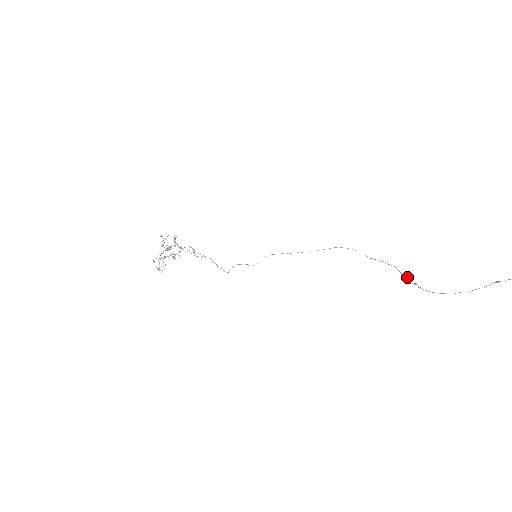
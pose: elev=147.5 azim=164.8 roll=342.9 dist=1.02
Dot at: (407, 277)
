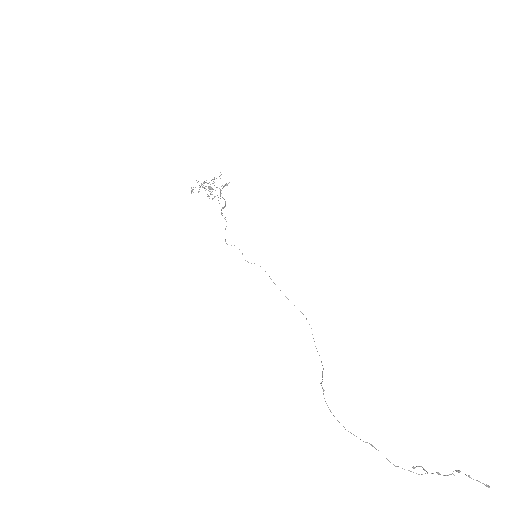
Dot at: occluded
